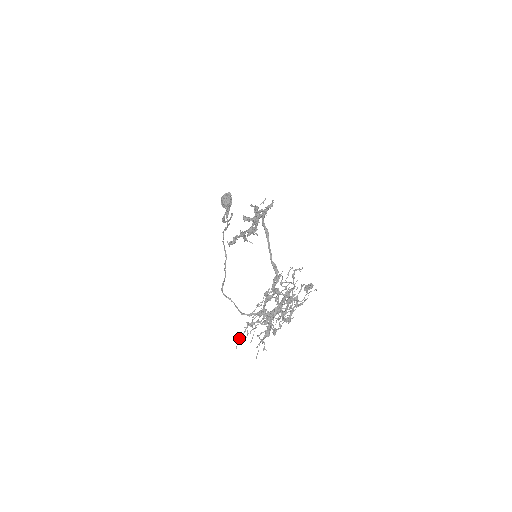
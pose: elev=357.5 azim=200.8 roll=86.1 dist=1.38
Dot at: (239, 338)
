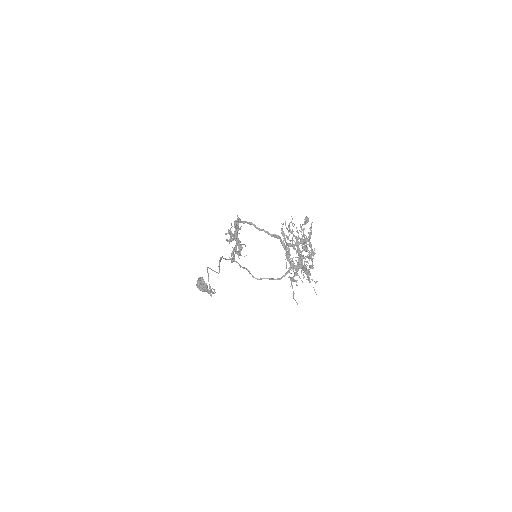
Dot at: (293, 296)
